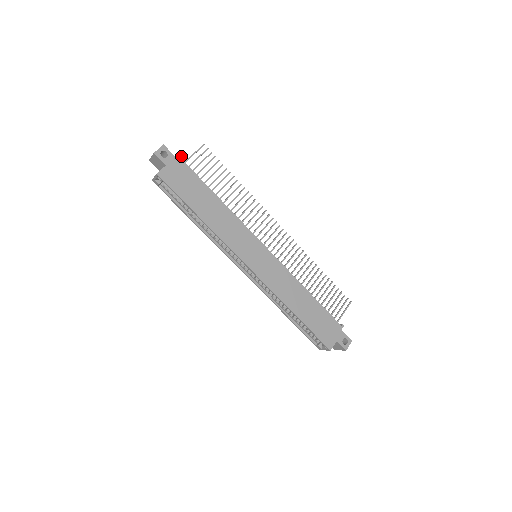
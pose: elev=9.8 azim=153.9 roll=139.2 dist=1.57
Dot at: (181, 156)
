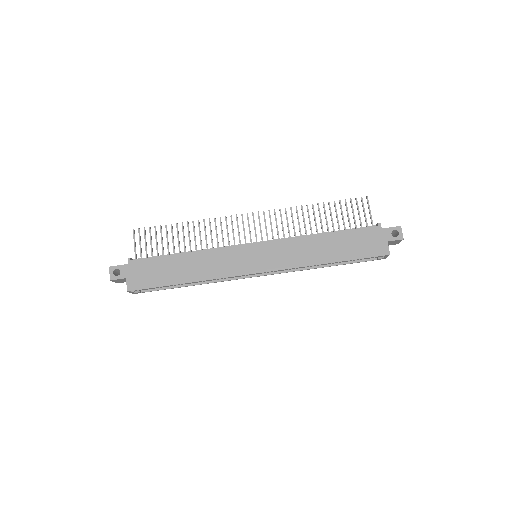
Dot at: (128, 259)
